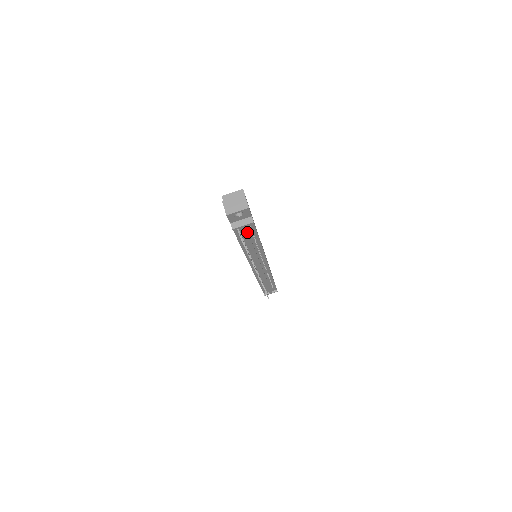
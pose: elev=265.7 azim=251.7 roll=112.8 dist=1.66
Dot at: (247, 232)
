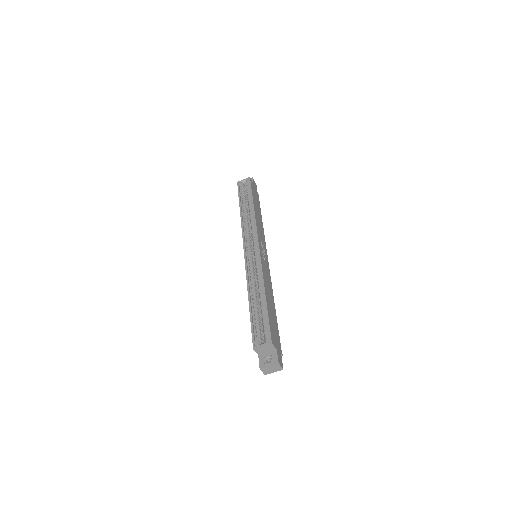
Dot at: occluded
